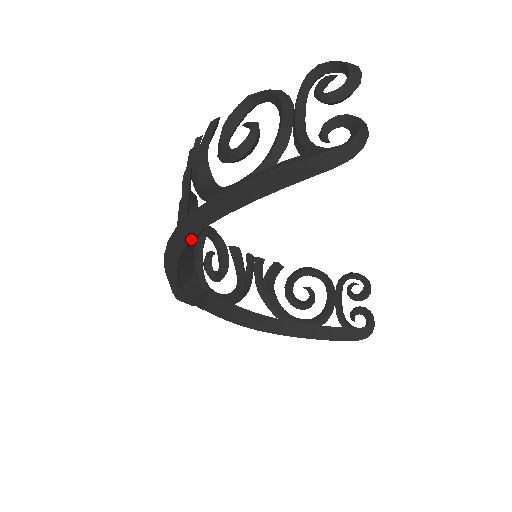
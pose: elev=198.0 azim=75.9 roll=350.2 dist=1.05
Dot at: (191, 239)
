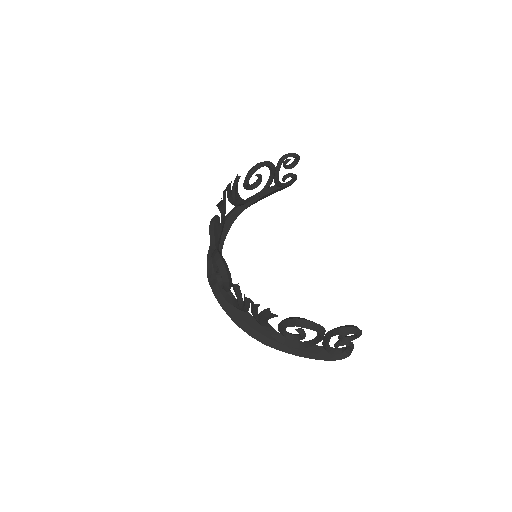
Dot at: occluded
